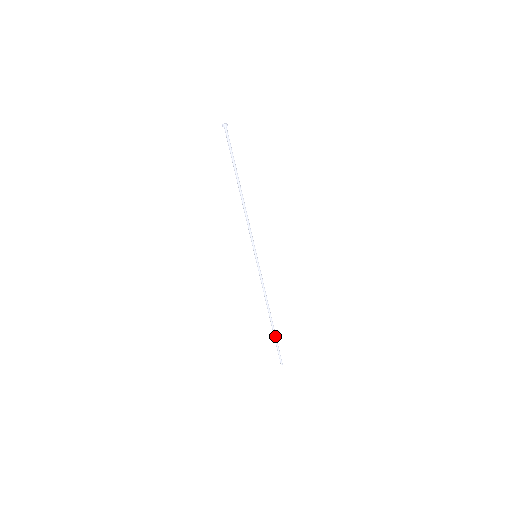
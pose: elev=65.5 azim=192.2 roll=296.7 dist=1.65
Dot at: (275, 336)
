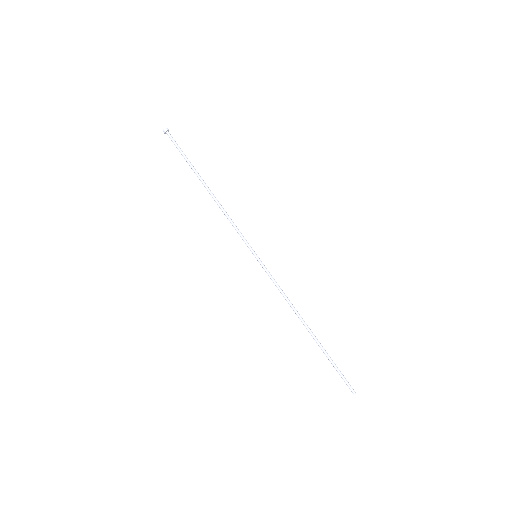
Dot at: (327, 353)
